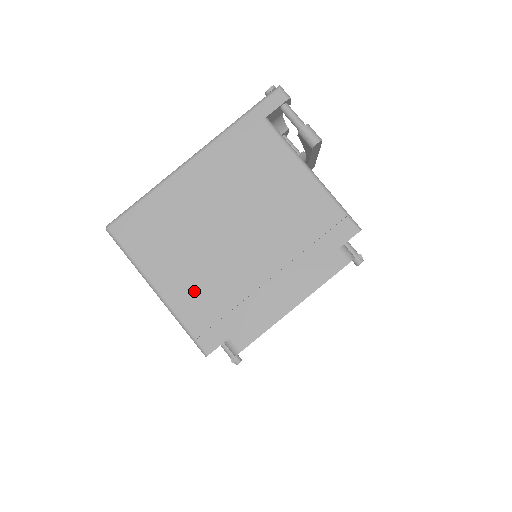
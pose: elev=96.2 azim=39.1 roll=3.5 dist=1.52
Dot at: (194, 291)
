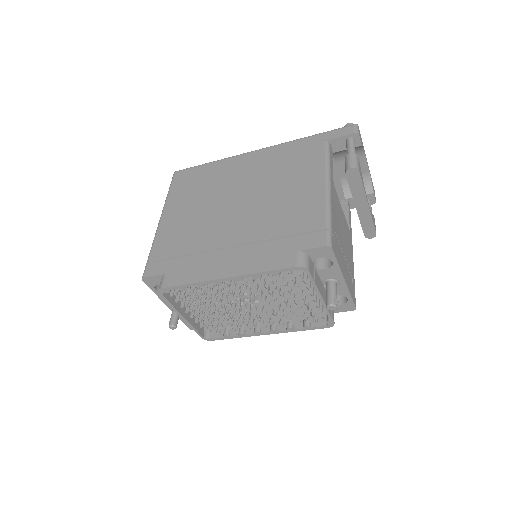
Dot at: (178, 230)
